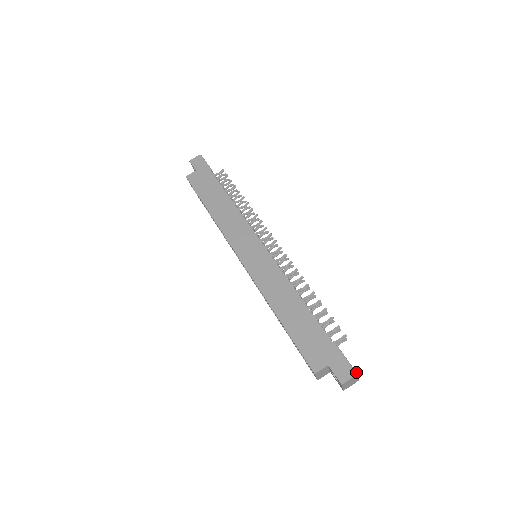
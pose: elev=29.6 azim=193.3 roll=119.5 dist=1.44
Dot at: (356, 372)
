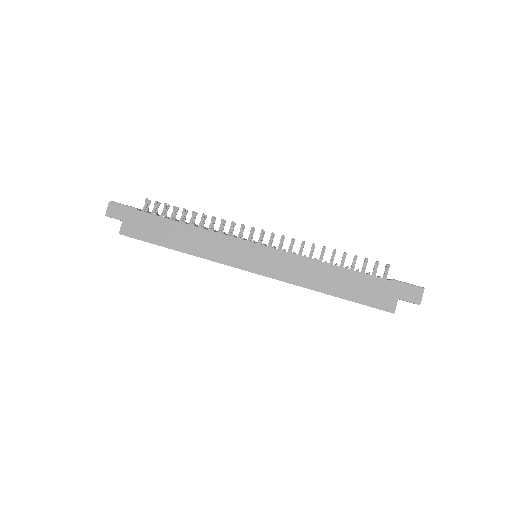
Dot at: (422, 287)
